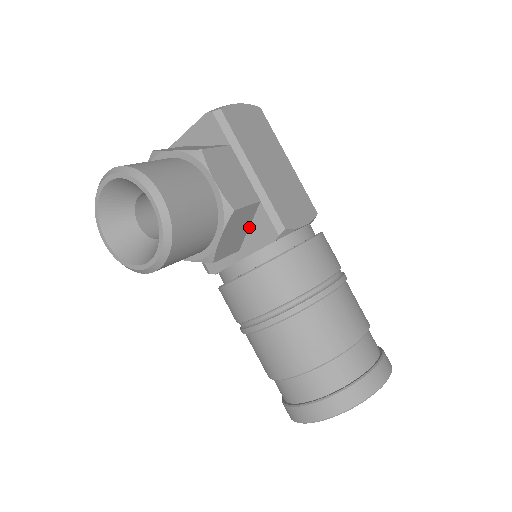
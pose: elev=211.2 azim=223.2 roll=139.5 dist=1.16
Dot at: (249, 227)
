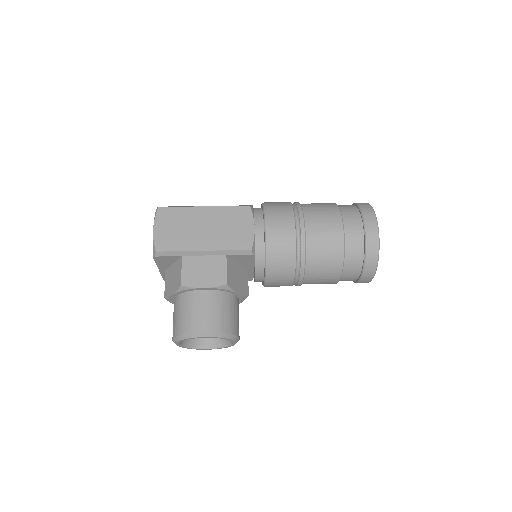
Dot at: (238, 262)
